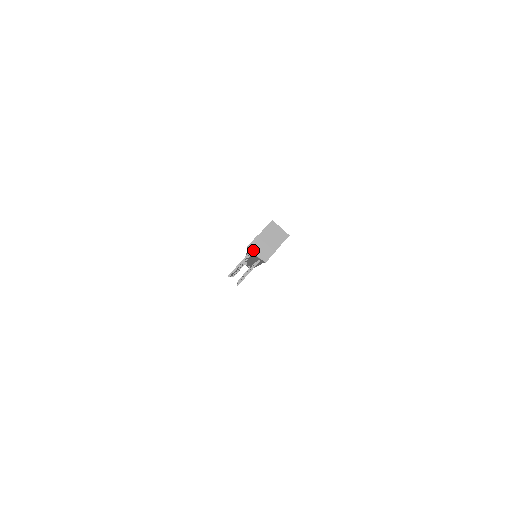
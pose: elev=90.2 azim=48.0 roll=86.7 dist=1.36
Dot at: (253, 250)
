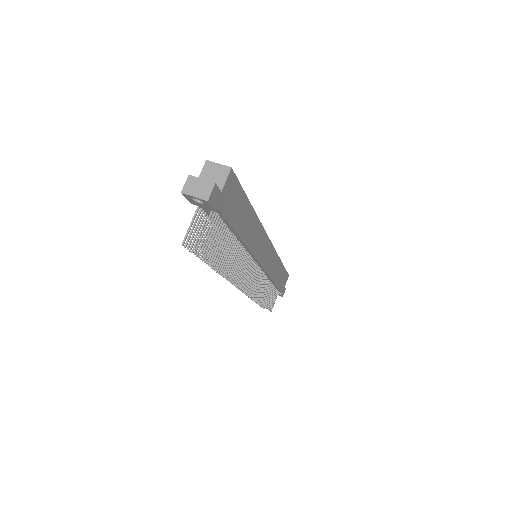
Dot at: (189, 193)
